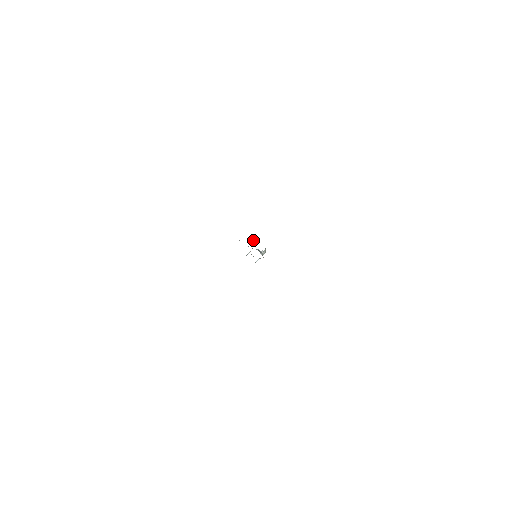
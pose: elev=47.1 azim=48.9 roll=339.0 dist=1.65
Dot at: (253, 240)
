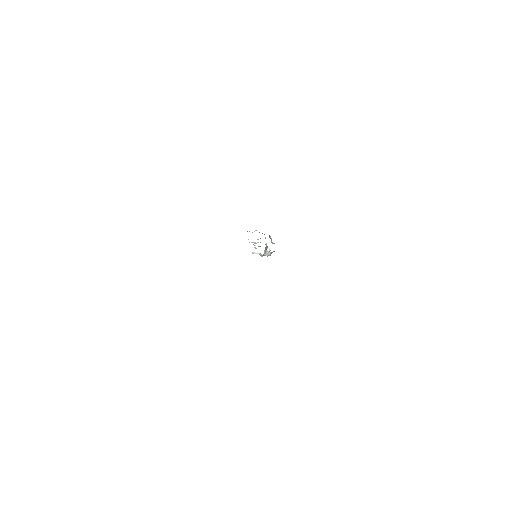
Dot at: occluded
